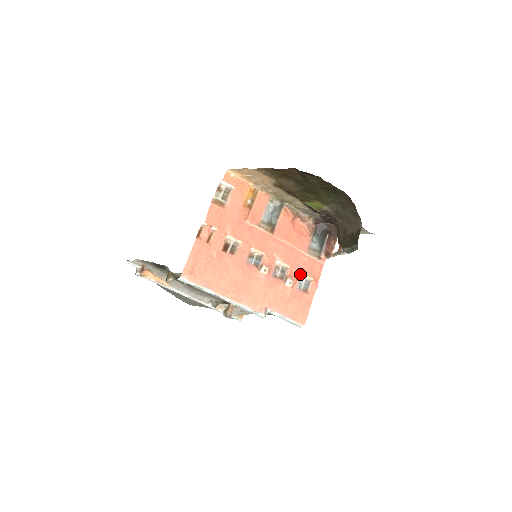
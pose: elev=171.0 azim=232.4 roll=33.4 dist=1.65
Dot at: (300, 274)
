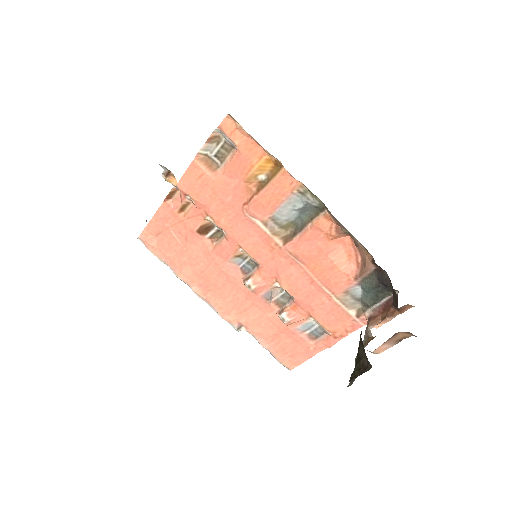
Dot at: (310, 316)
